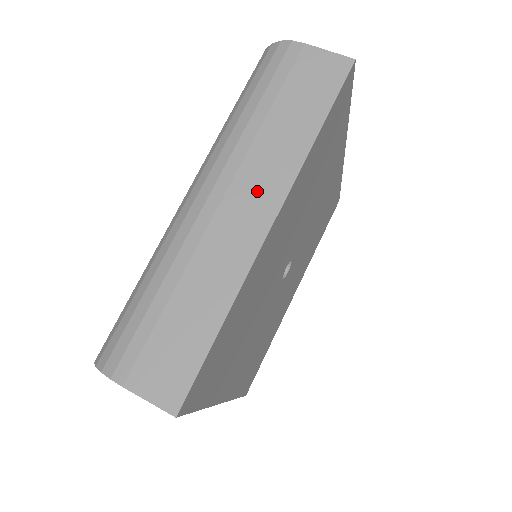
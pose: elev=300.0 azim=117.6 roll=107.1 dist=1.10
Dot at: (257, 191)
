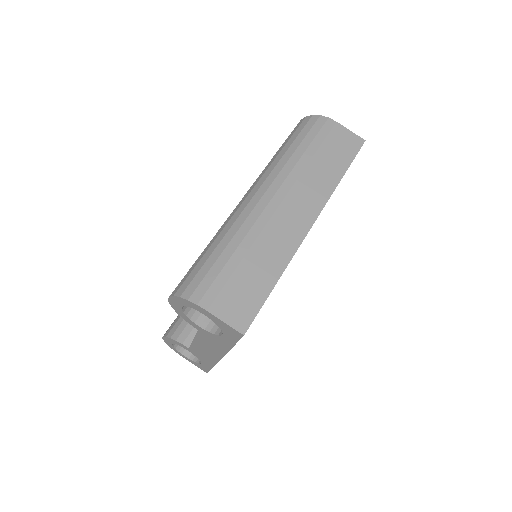
Dot at: (304, 203)
